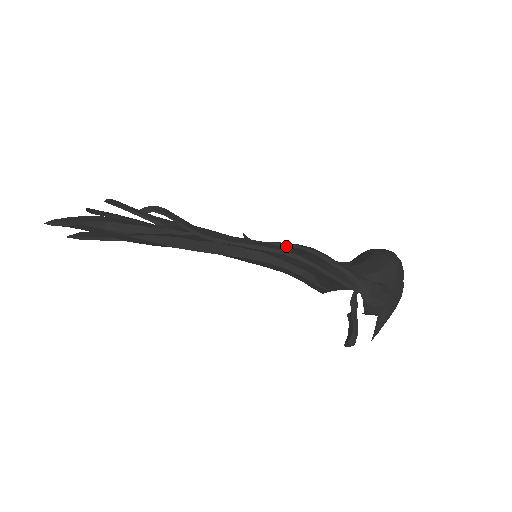
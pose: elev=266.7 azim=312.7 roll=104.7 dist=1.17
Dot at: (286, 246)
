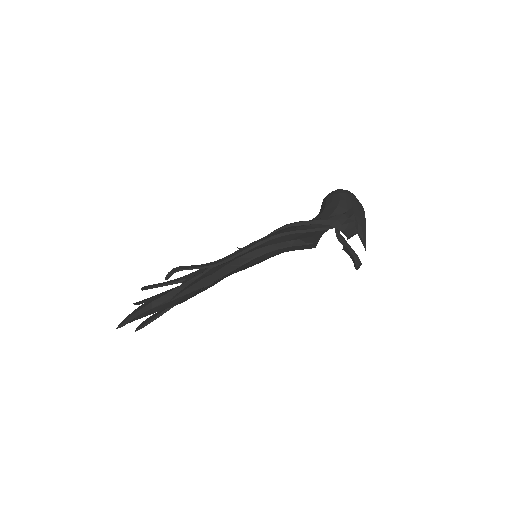
Dot at: occluded
